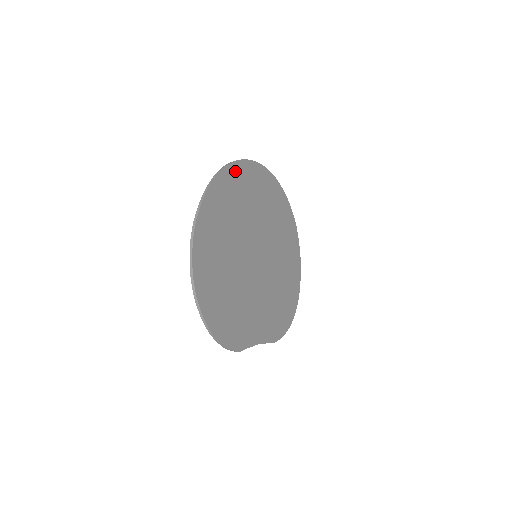
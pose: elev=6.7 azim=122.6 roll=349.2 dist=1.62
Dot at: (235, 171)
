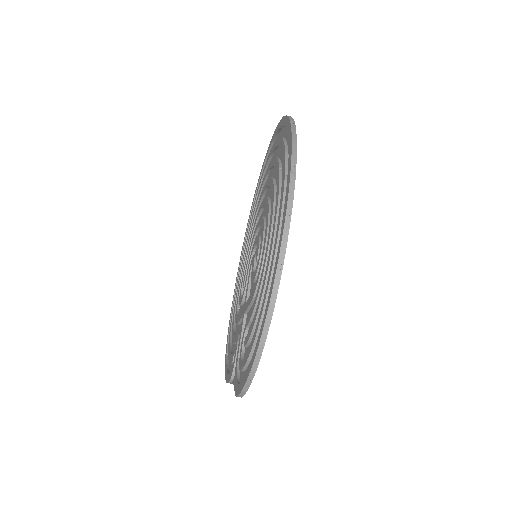
Dot at: occluded
